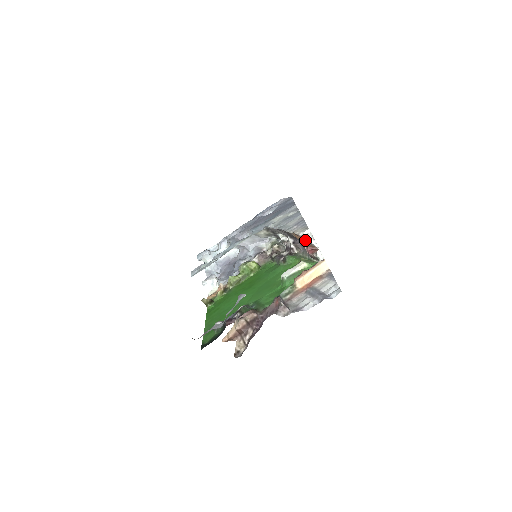
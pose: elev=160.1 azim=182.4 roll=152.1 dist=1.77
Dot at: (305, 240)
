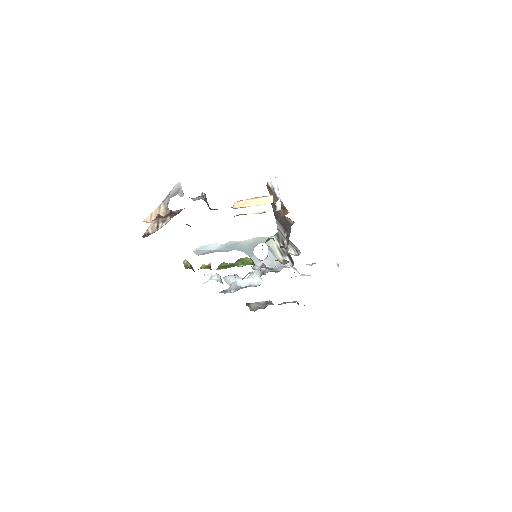
Dot at: (273, 194)
